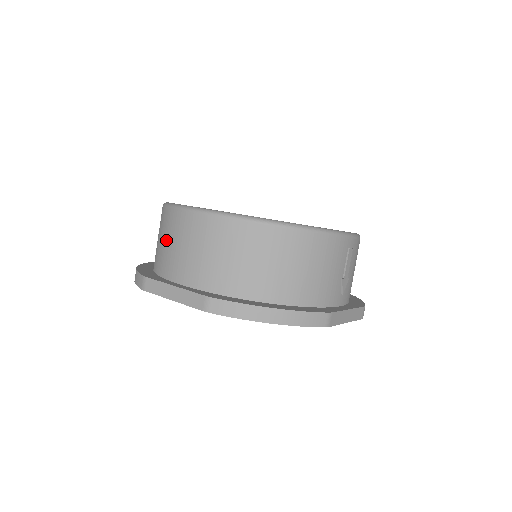
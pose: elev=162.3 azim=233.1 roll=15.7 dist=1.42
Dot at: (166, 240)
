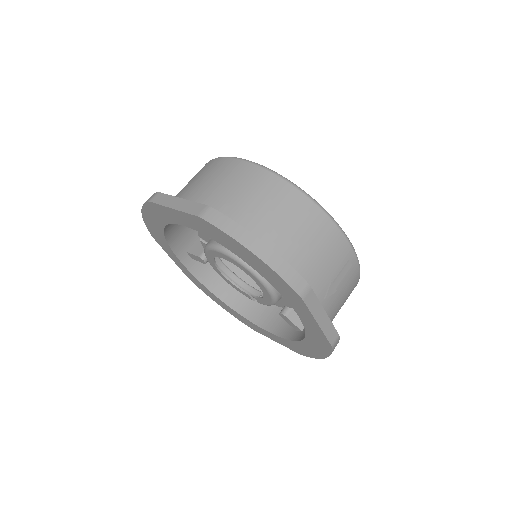
Dot at: (193, 180)
